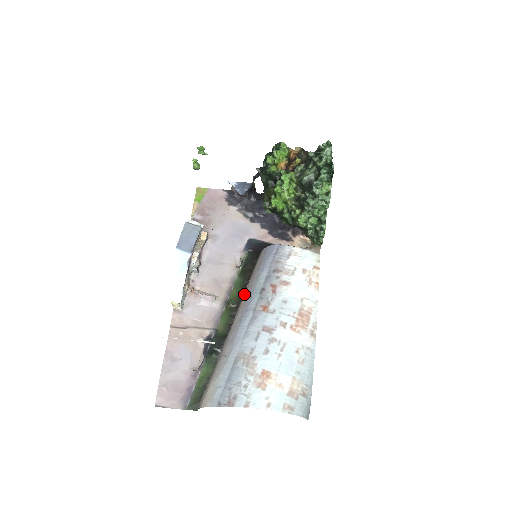
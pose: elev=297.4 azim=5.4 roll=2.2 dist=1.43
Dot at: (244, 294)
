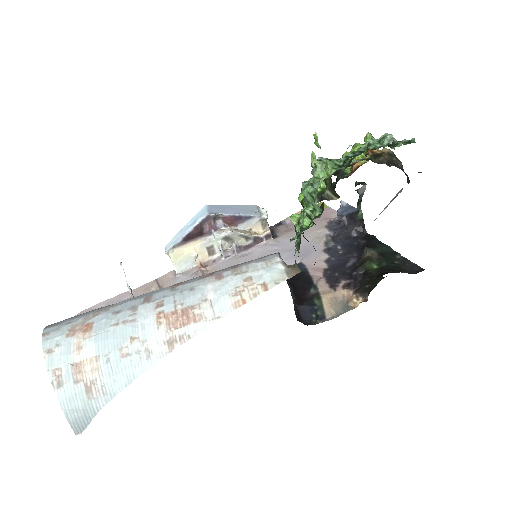
Dot at: occluded
